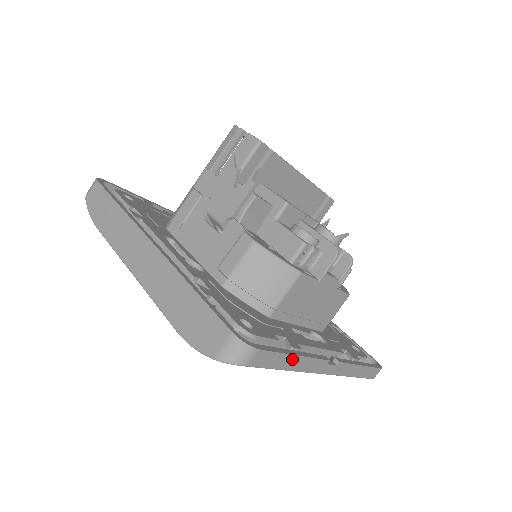
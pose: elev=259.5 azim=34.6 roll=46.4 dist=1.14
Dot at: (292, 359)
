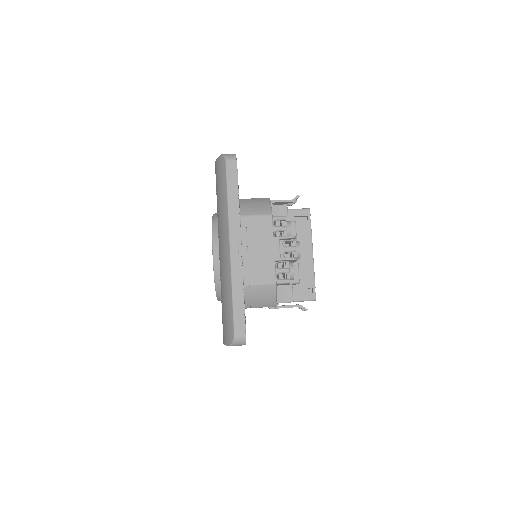
Dot at: (235, 196)
